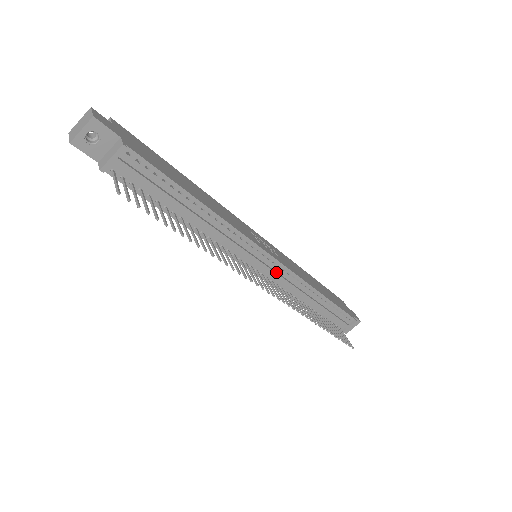
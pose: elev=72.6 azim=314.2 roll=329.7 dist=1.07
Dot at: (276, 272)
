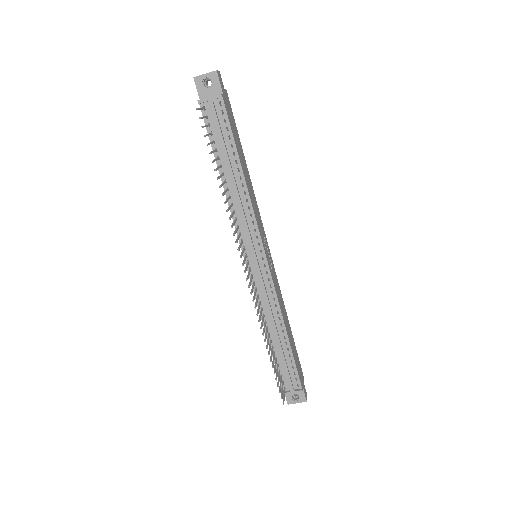
Dot at: (262, 275)
